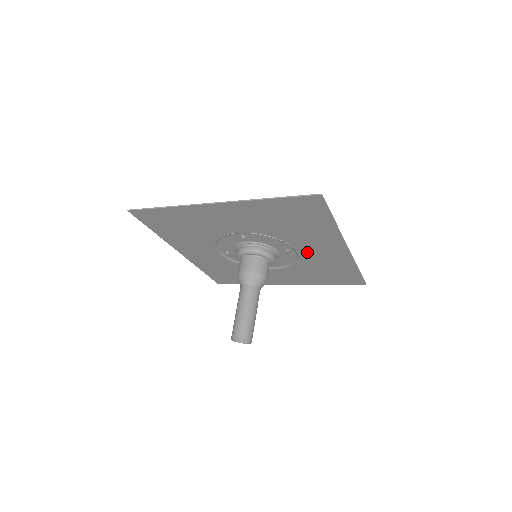
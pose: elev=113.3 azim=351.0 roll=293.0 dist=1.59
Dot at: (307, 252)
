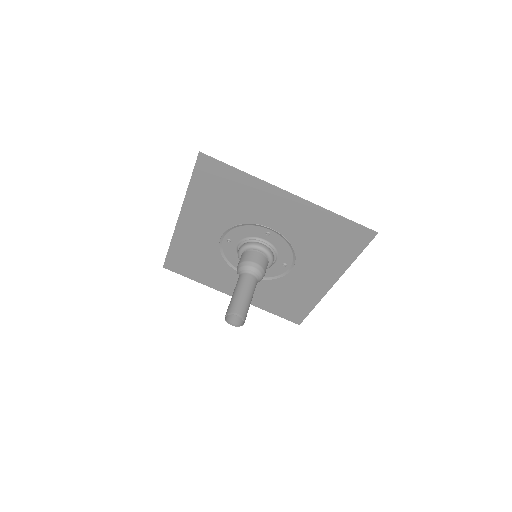
Dot at: (280, 224)
